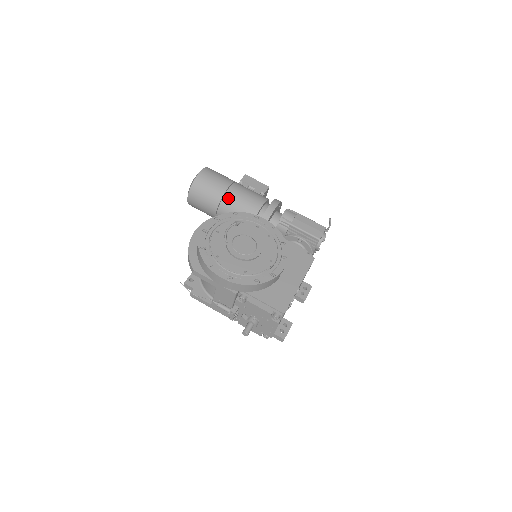
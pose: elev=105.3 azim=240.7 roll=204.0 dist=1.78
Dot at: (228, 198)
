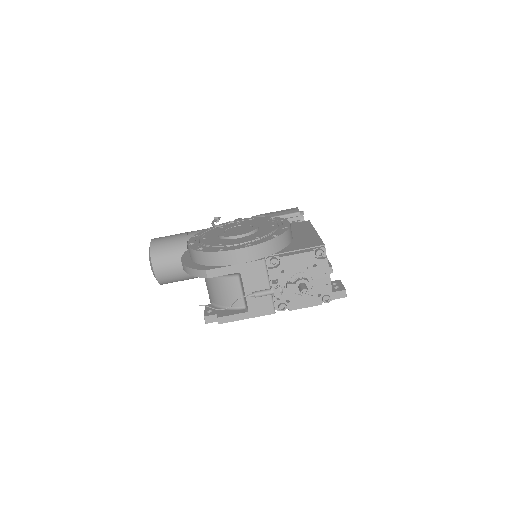
Dot at: occluded
